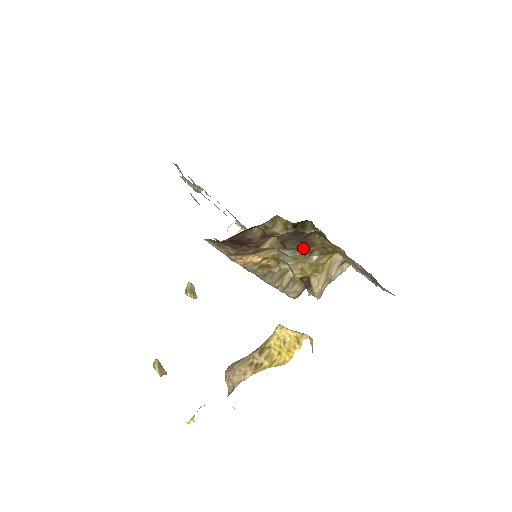
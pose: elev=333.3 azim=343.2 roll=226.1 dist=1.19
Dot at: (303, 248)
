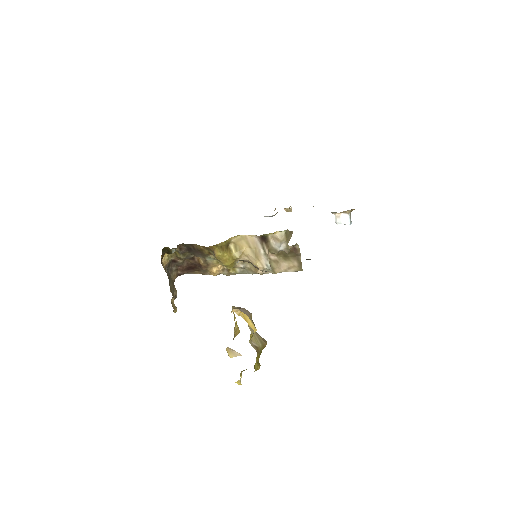
Dot at: (204, 254)
